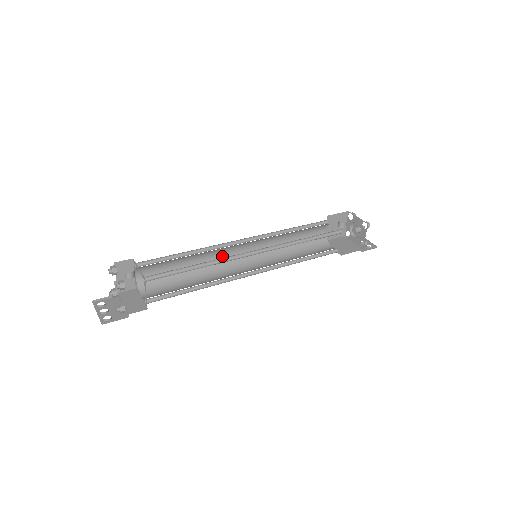
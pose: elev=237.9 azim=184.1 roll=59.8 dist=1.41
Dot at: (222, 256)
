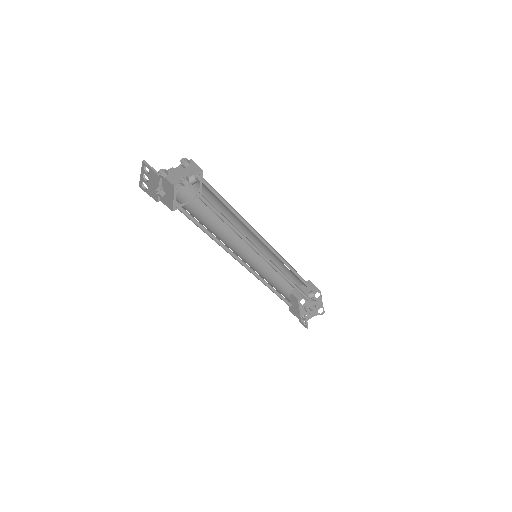
Dot at: occluded
